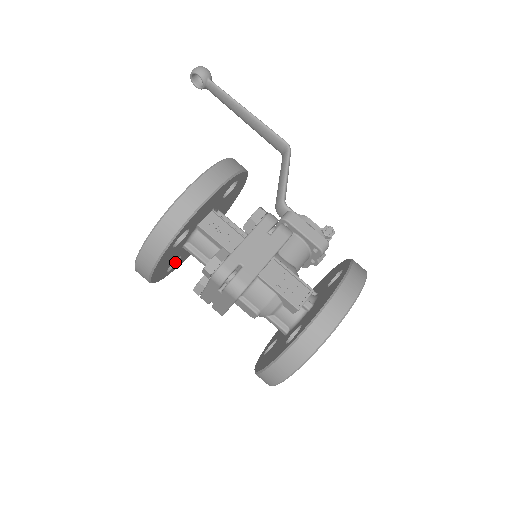
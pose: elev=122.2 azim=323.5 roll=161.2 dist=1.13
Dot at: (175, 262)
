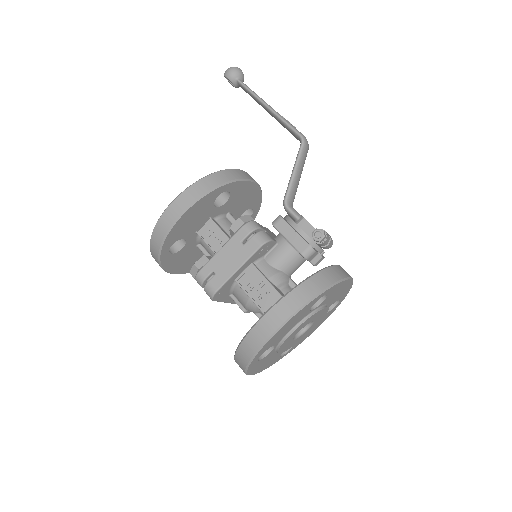
Dot at: occluded
